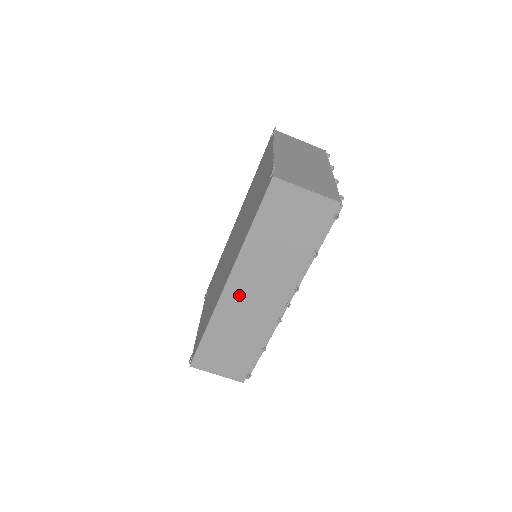
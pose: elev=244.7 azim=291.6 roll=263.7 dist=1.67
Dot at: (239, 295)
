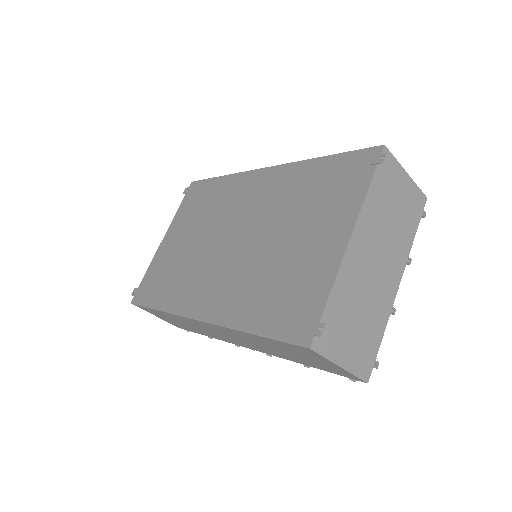
Dot at: (207, 327)
